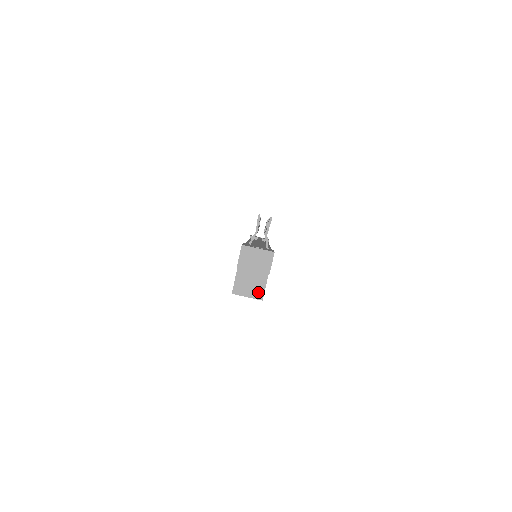
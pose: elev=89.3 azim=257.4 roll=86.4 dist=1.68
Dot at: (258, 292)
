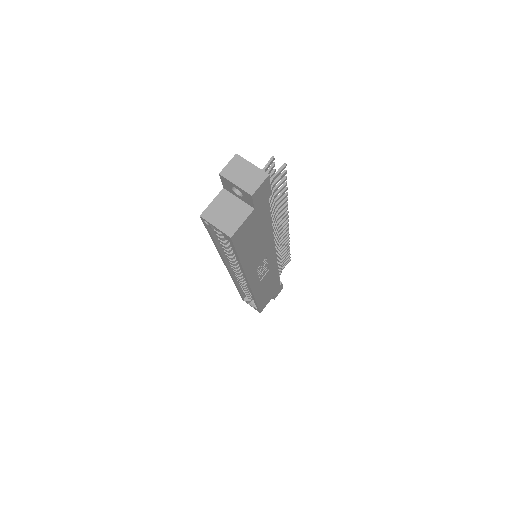
Dot at: (230, 226)
